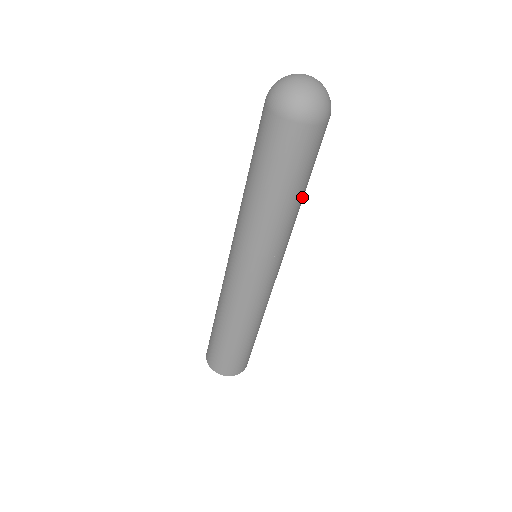
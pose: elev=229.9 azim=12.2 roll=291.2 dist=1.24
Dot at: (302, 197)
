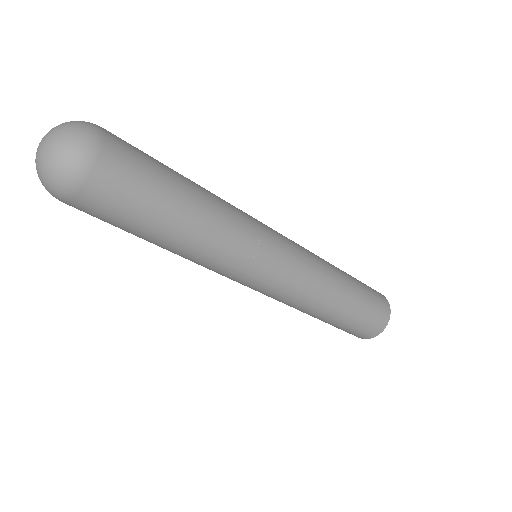
Dot at: (193, 209)
